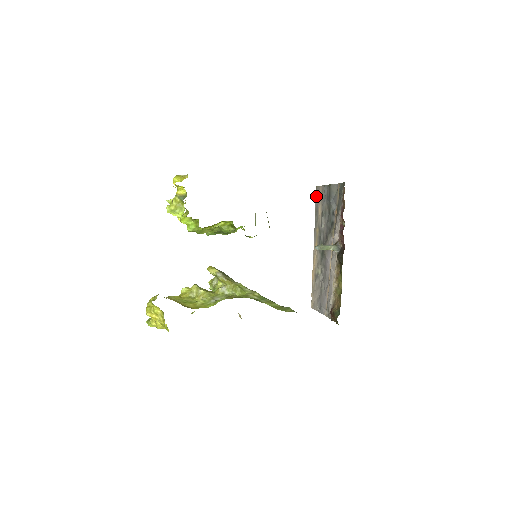
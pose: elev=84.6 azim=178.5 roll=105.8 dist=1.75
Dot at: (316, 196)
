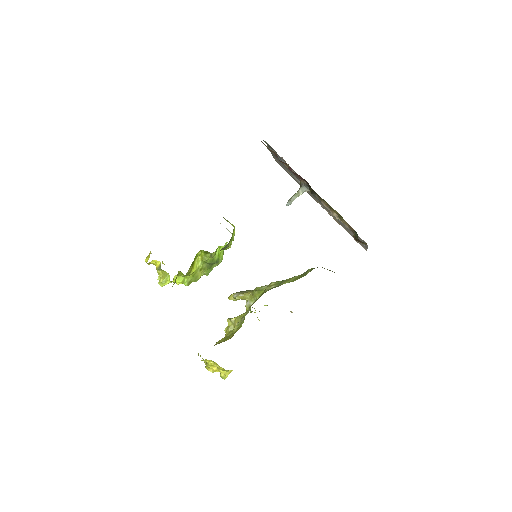
Dot at: occluded
